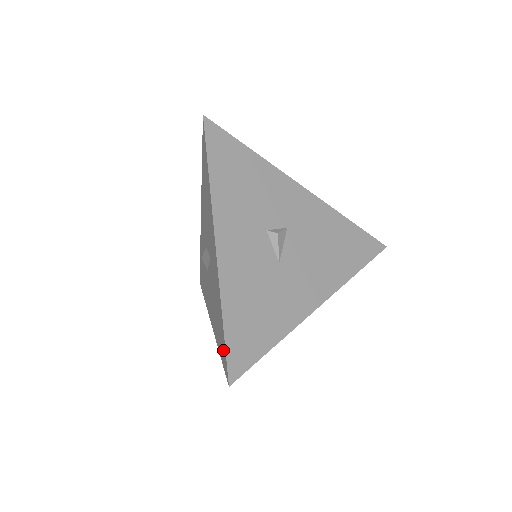
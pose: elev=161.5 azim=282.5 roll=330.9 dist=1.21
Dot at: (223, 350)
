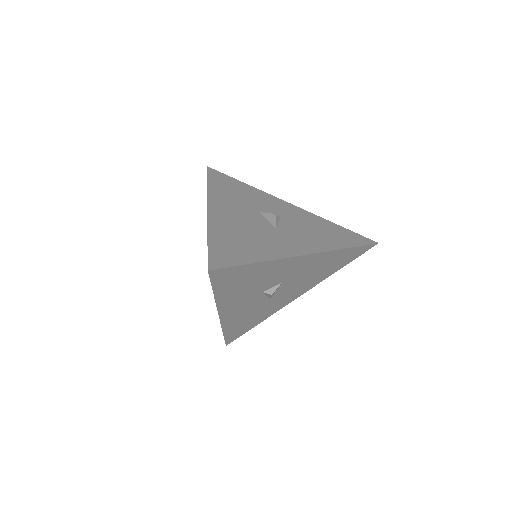
Dot at: occluded
